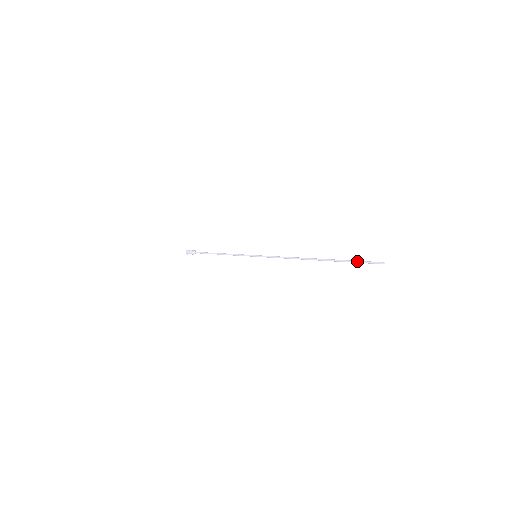
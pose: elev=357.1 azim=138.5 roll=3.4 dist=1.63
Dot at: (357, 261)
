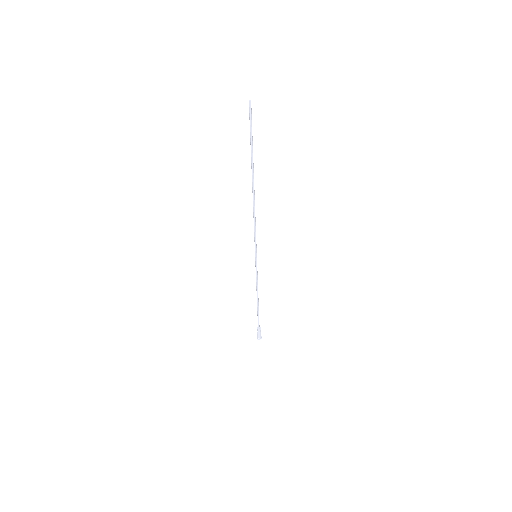
Dot at: (251, 132)
